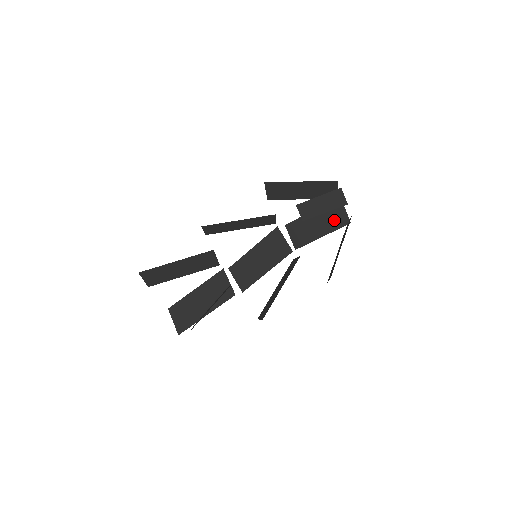
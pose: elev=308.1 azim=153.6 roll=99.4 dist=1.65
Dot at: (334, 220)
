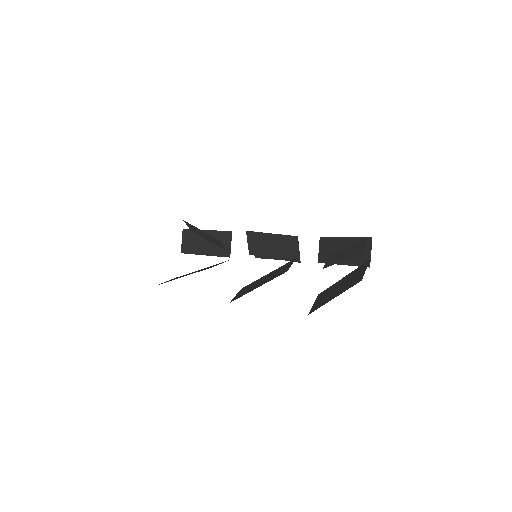
Dot at: (352, 281)
